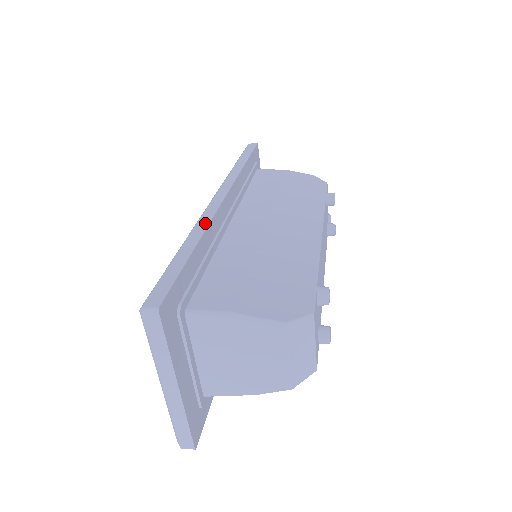
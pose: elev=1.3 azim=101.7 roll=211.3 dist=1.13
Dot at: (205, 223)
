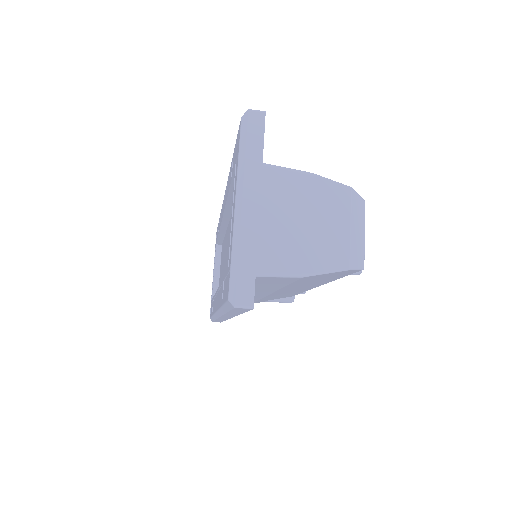
Dot at: occluded
